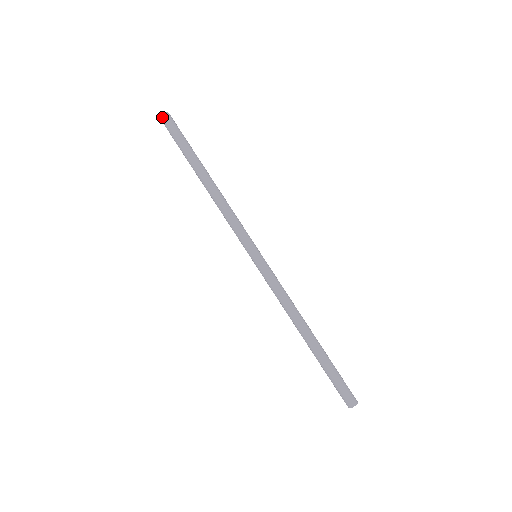
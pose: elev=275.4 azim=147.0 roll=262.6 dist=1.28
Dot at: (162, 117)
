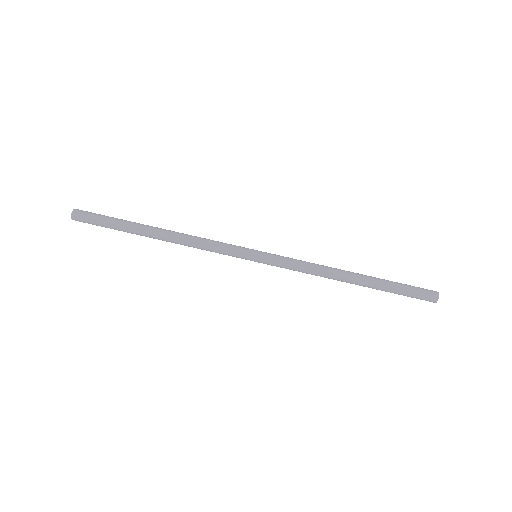
Dot at: (73, 219)
